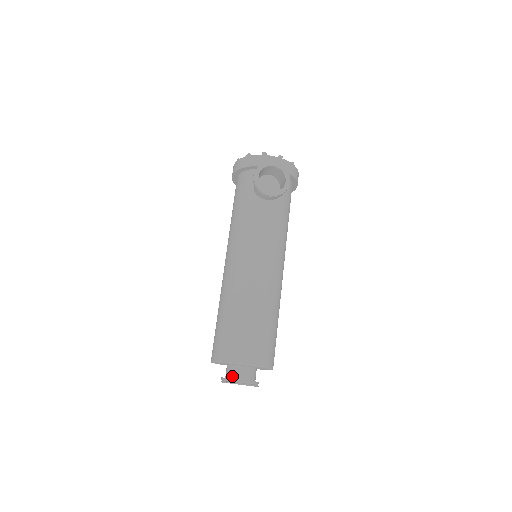
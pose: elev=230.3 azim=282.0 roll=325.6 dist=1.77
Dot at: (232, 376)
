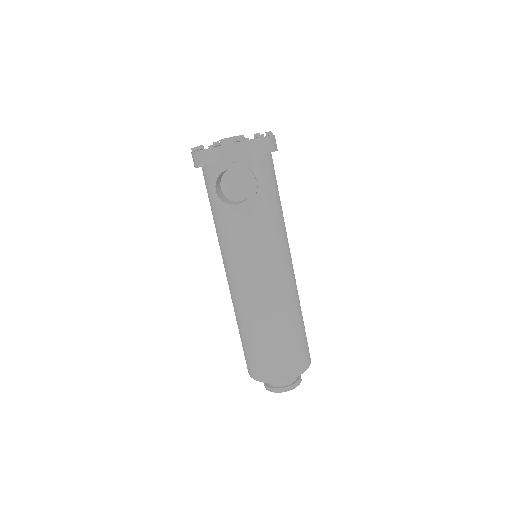
Dot at: (271, 383)
